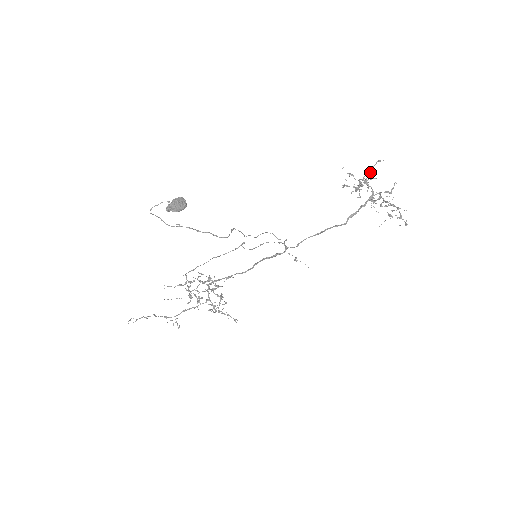
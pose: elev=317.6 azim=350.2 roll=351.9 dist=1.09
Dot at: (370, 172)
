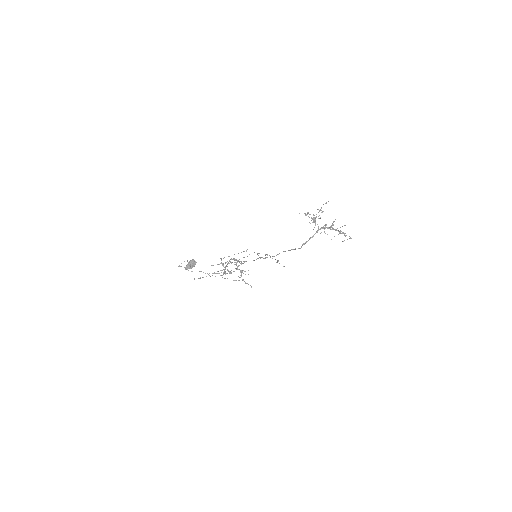
Dot at: occluded
